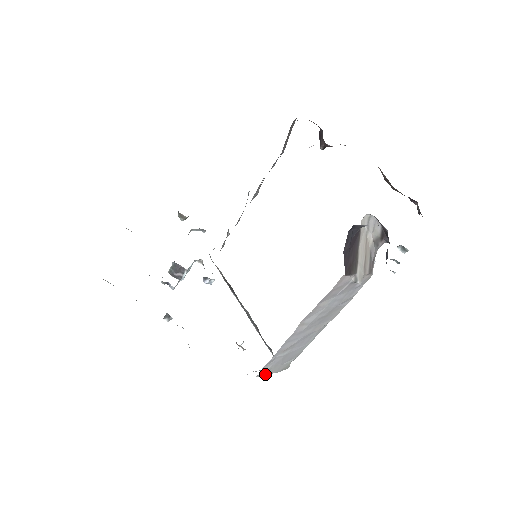
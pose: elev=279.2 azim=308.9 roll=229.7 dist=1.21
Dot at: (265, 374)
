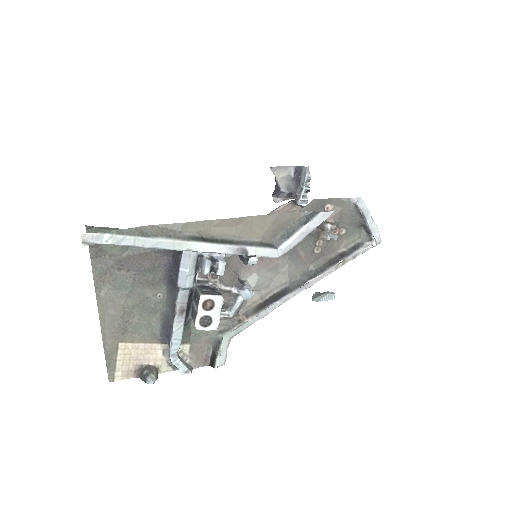
Dot at: (365, 206)
